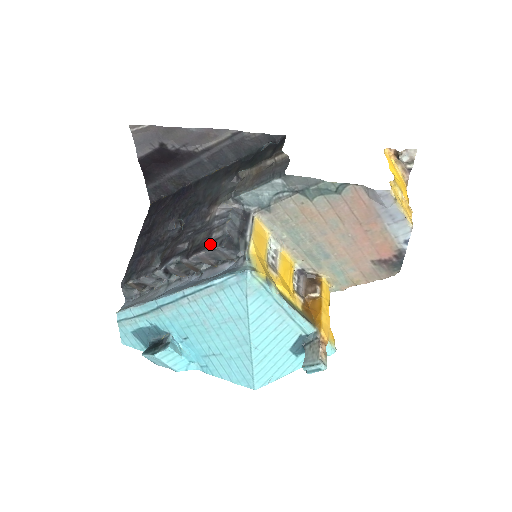
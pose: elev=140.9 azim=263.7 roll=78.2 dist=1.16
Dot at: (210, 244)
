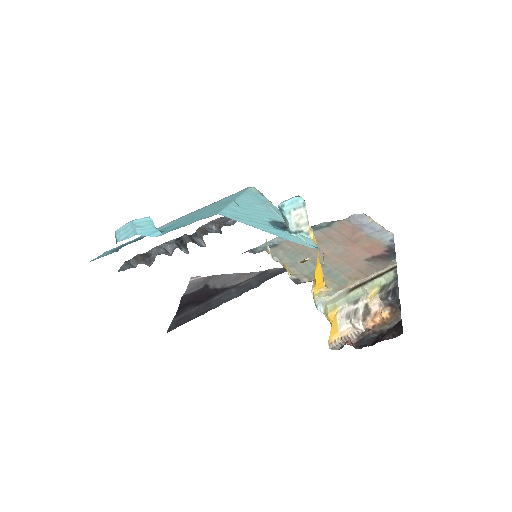
Dot at: occluded
